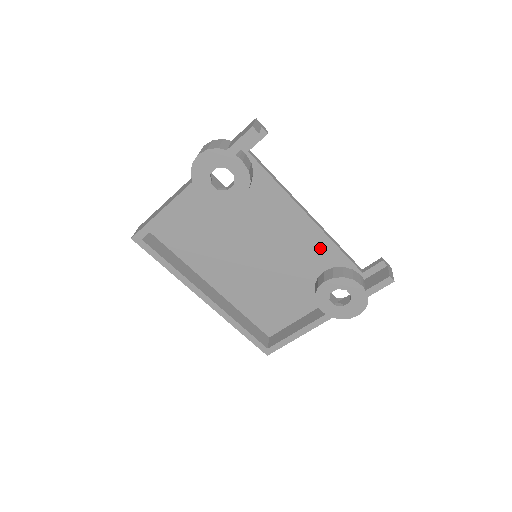
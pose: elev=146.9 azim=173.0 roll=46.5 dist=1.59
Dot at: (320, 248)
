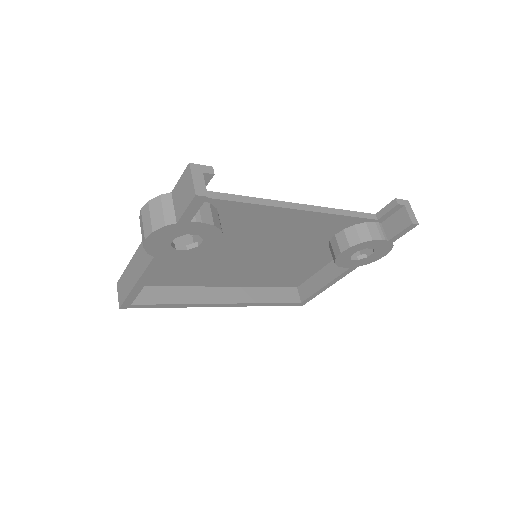
Dot at: (323, 224)
